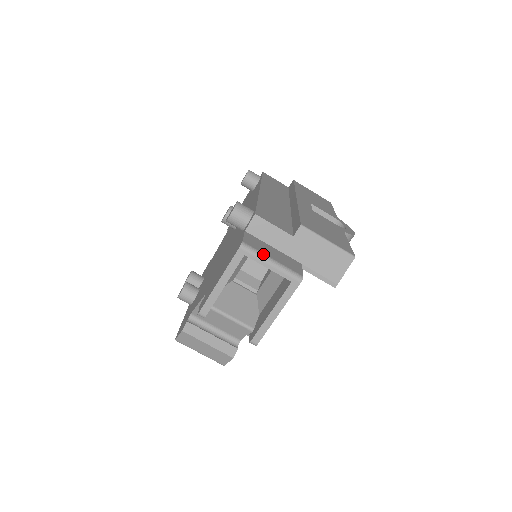
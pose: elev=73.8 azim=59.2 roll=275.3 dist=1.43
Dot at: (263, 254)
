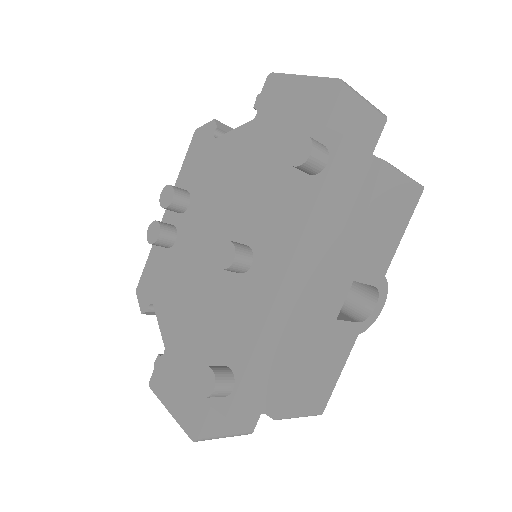
Dot at: (217, 438)
